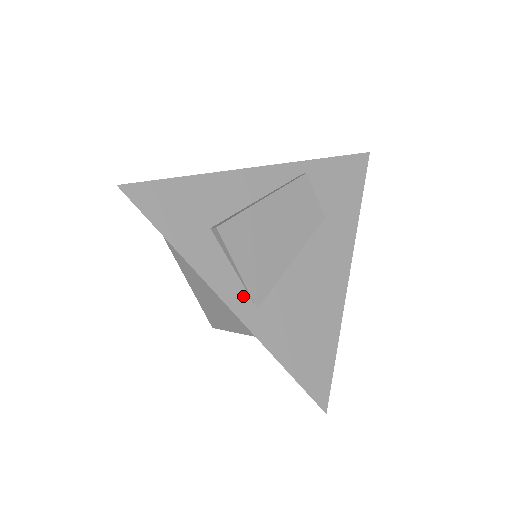
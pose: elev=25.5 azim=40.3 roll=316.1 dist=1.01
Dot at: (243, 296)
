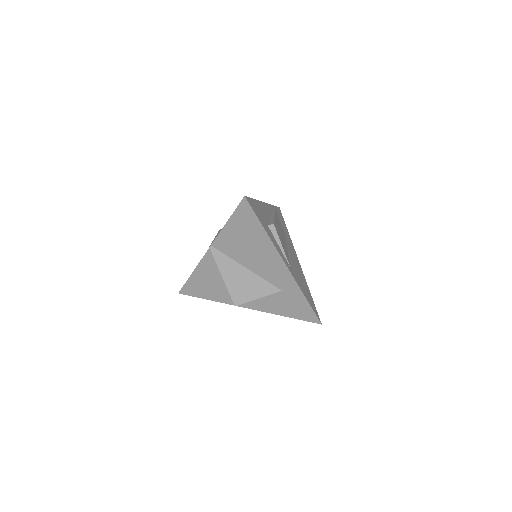
Dot at: (286, 261)
